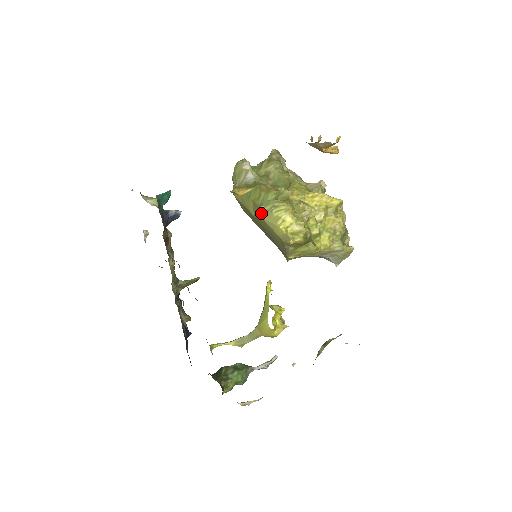
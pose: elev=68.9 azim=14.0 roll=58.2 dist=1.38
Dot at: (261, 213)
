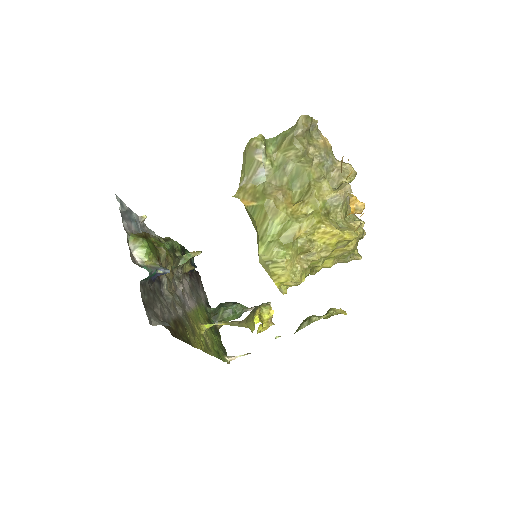
Dot at: occluded
